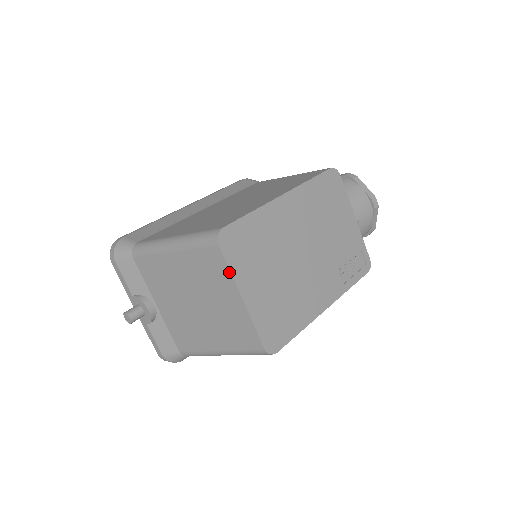
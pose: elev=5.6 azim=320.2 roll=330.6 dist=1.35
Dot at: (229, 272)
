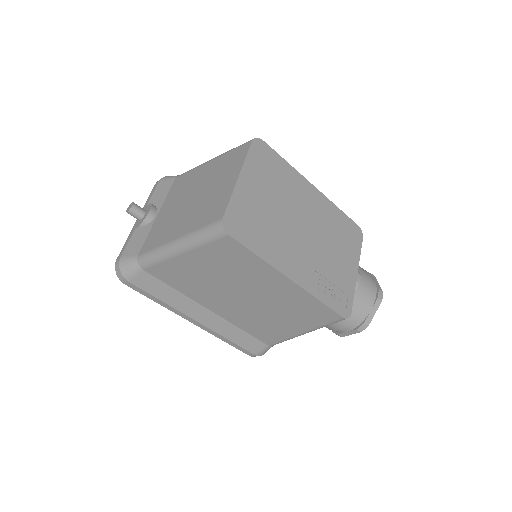
Dot at: (244, 158)
